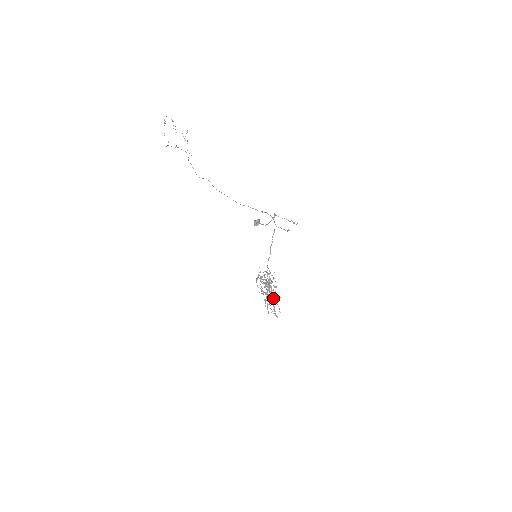
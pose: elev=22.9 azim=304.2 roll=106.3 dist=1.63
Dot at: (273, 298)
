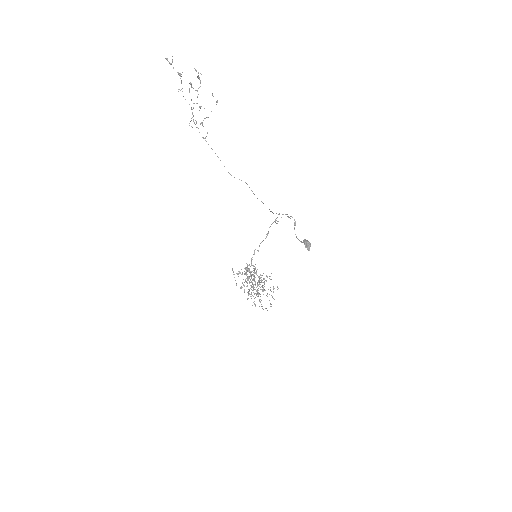
Dot at: occluded
